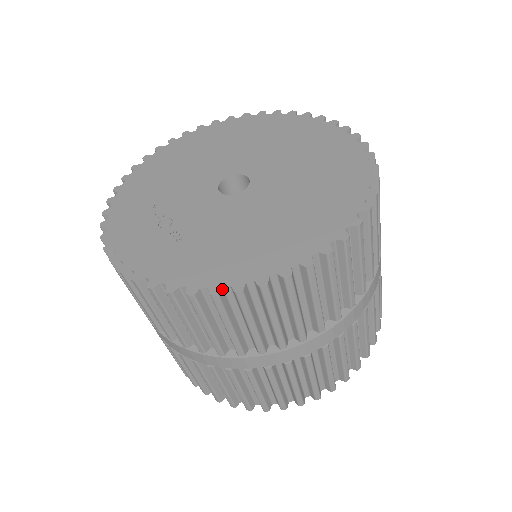
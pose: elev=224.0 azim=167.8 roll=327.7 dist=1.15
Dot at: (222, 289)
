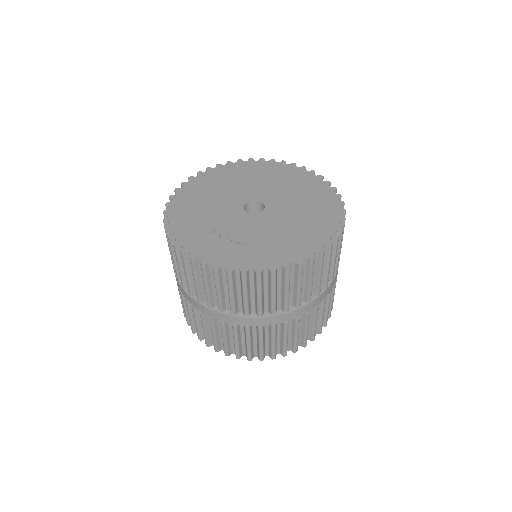
Dot at: (290, 265)
